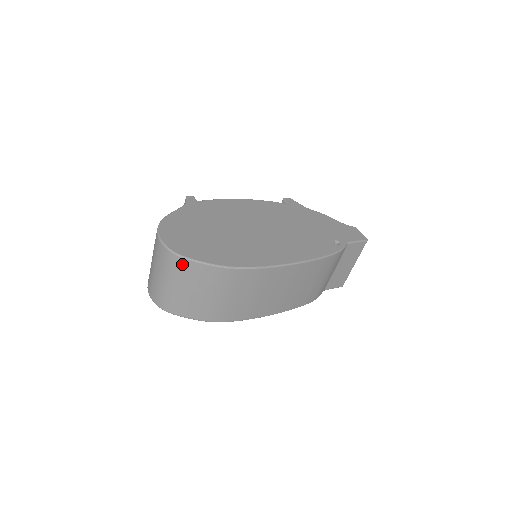
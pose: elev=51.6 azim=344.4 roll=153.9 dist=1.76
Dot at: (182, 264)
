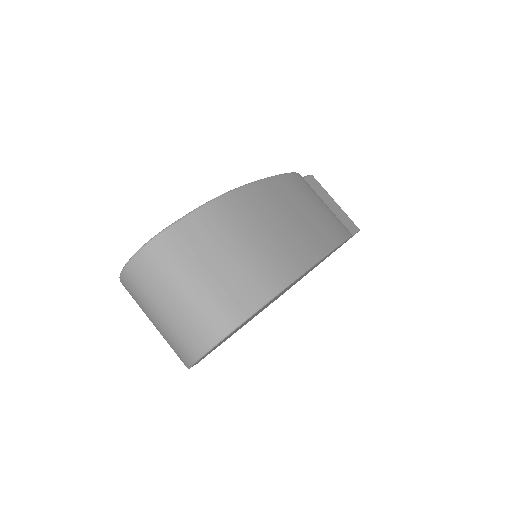
Dot at: (170, 241)
